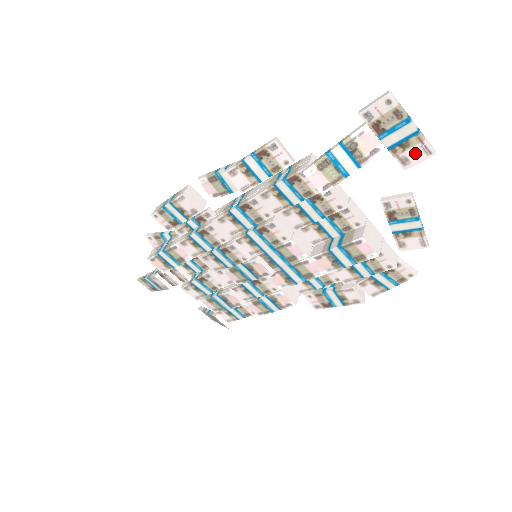
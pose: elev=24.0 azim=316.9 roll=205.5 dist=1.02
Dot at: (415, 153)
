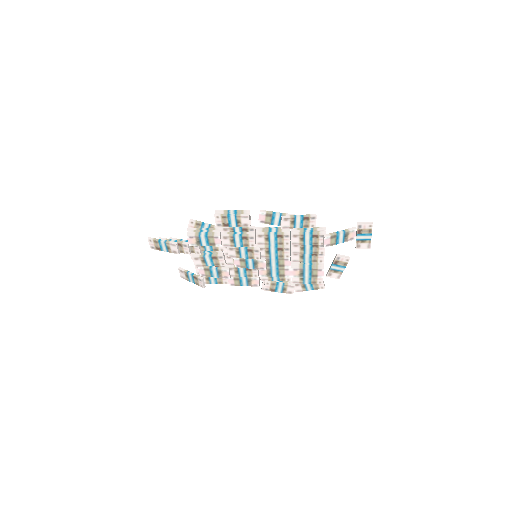
Dot at: (364, 245)
